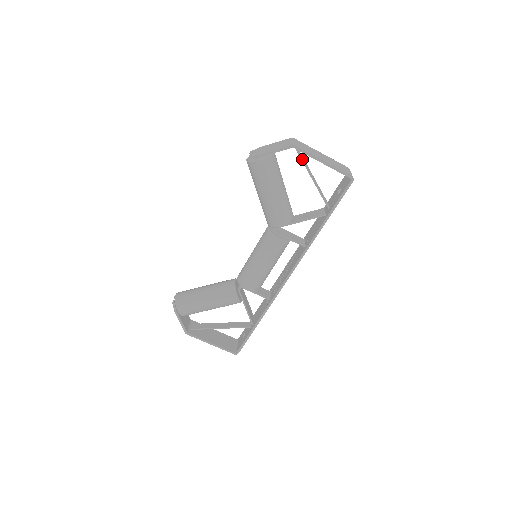
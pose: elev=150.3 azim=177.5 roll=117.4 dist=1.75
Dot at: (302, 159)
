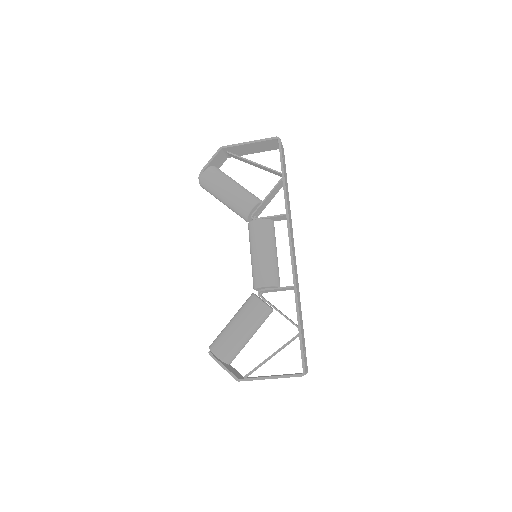
Dot at: (236, 155)
